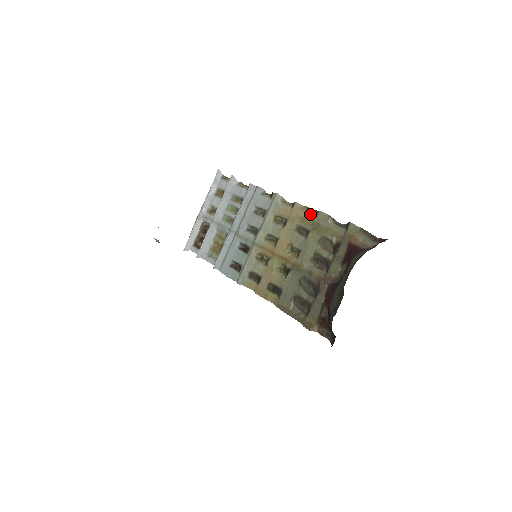
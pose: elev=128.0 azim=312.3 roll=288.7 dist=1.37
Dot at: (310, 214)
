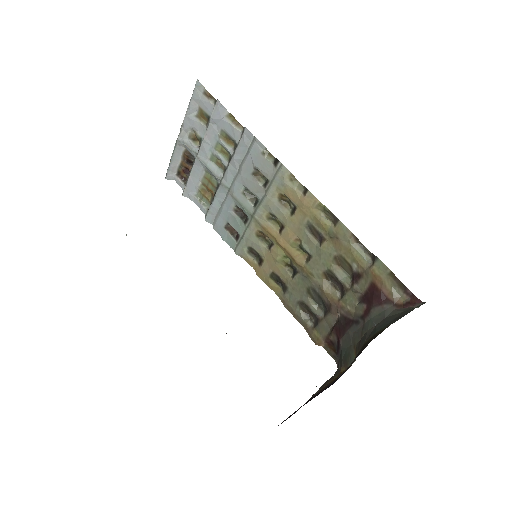
Dot at: (327, 215)
